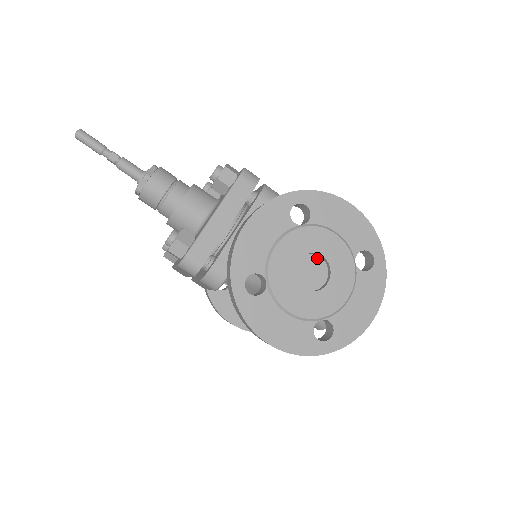
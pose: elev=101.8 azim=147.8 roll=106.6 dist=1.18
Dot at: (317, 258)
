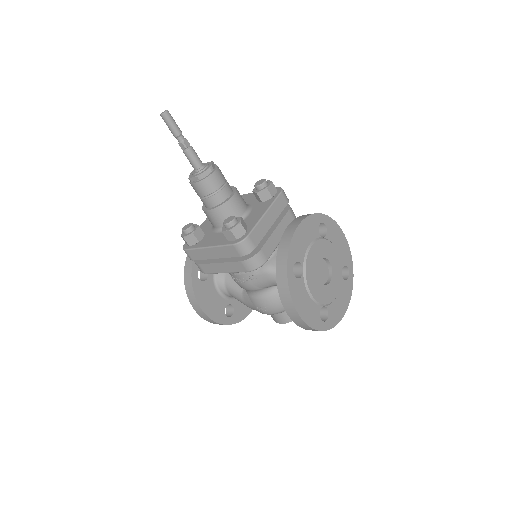
Dot at: (325, 263)
